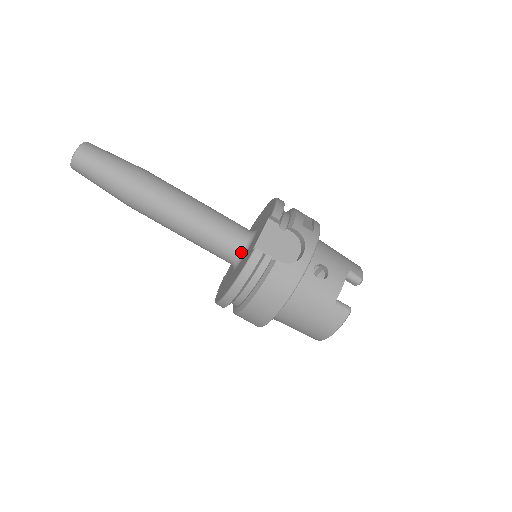
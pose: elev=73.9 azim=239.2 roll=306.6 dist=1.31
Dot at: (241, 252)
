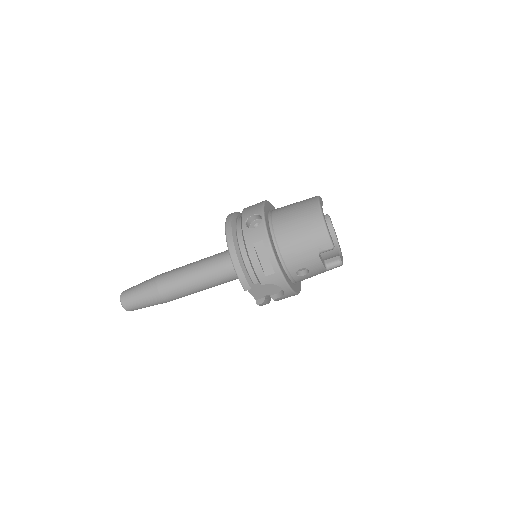
Dot at: occluded
